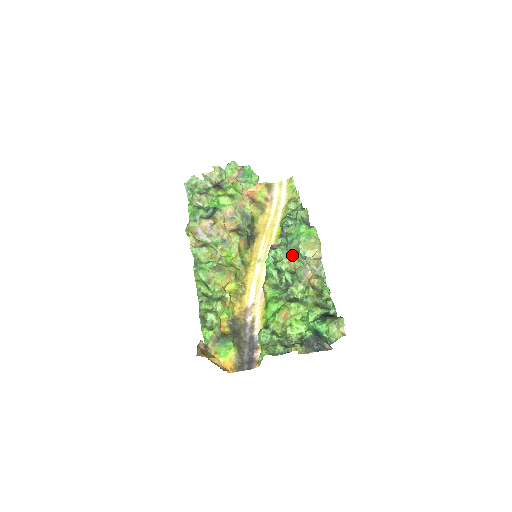
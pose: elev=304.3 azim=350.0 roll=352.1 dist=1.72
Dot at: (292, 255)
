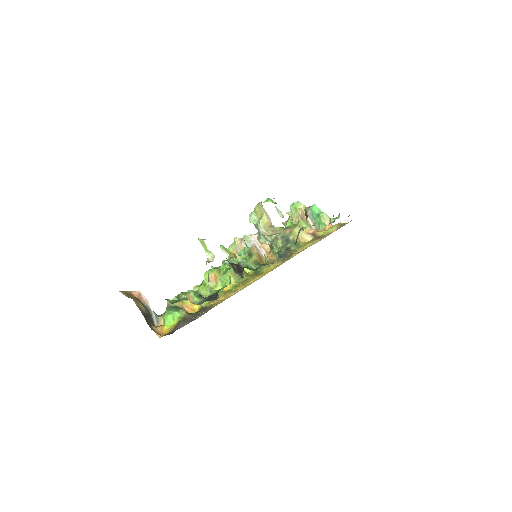
Dot at: occluded
